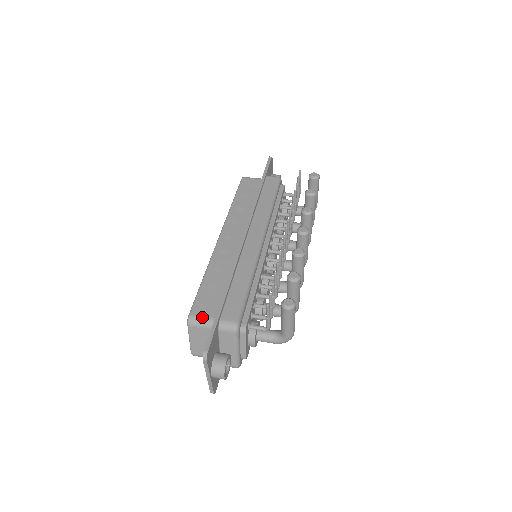
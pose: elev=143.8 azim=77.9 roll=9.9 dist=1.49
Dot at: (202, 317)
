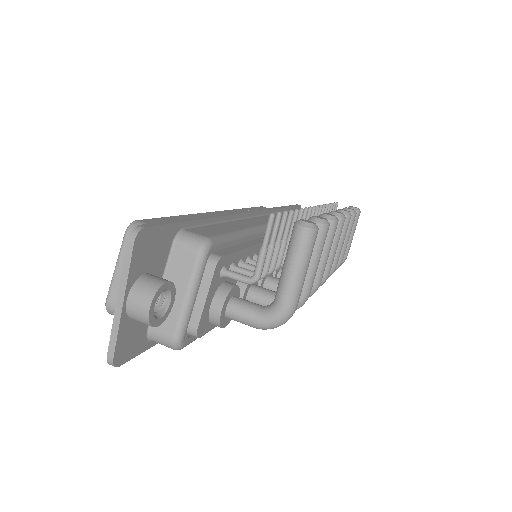
Dot at: occluded
